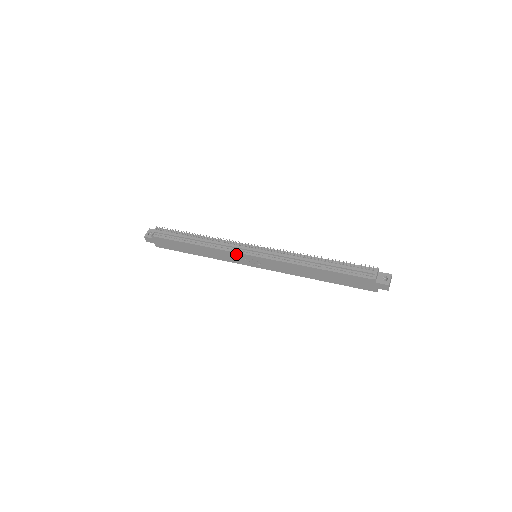
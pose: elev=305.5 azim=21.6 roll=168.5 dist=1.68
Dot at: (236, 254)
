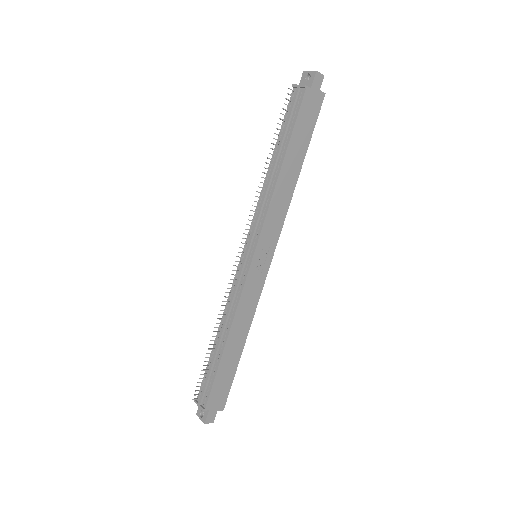
Dot at: (248, 282)
